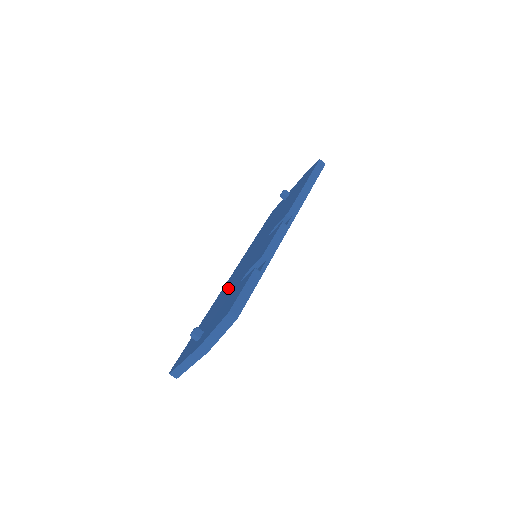
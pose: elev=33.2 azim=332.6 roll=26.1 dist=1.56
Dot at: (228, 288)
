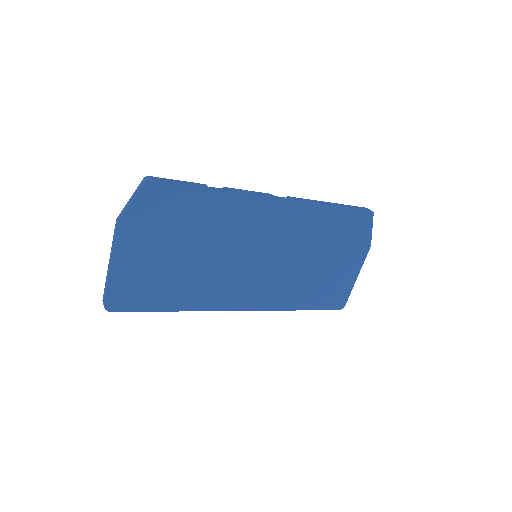
Dot at: occluded
